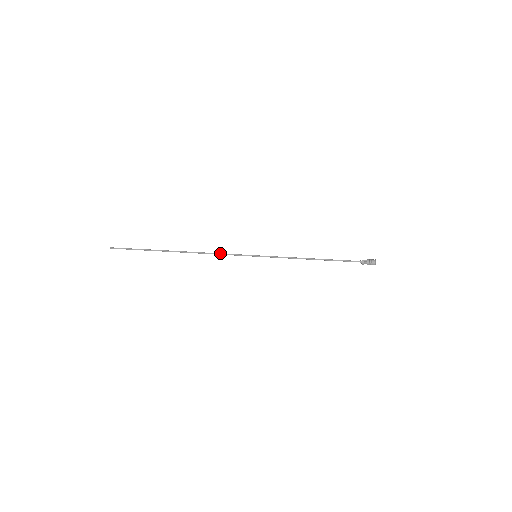
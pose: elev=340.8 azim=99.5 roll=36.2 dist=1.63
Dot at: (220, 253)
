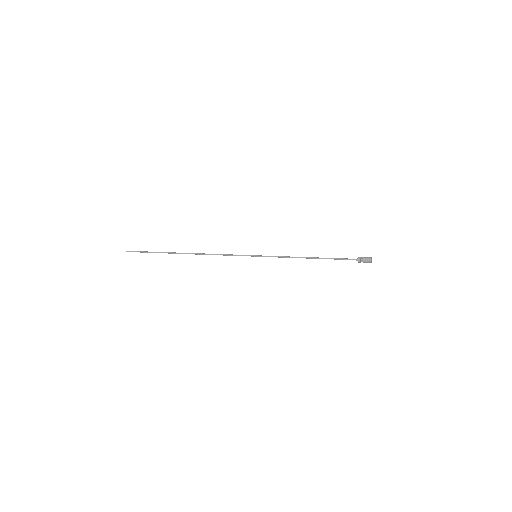
Dot at: (223, 254)
